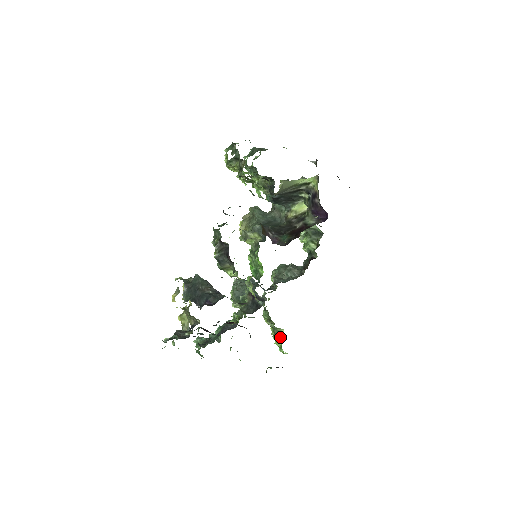
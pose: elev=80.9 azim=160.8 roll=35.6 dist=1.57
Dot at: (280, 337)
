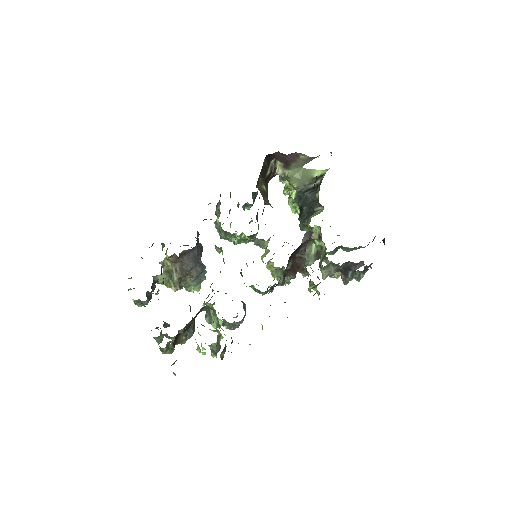
Dot at: occluded
